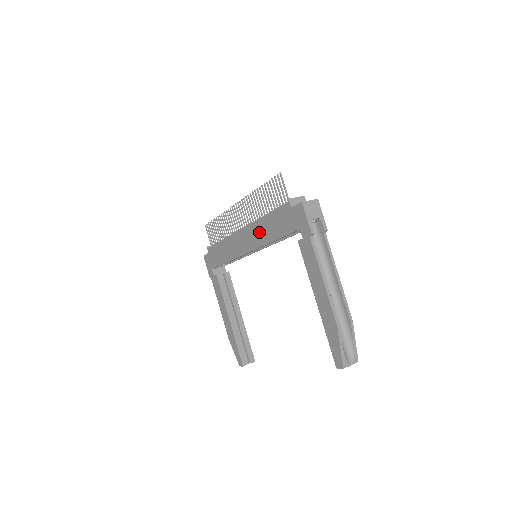
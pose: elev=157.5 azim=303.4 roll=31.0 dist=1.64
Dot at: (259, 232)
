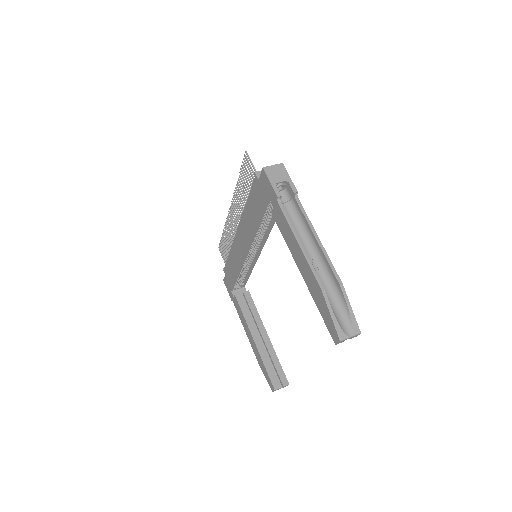
Dot at: (247, 225)
